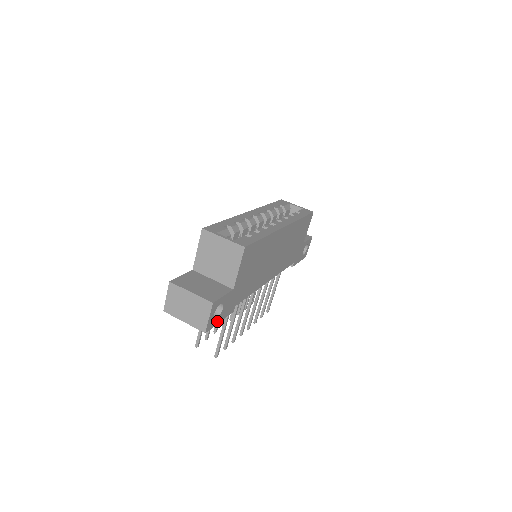
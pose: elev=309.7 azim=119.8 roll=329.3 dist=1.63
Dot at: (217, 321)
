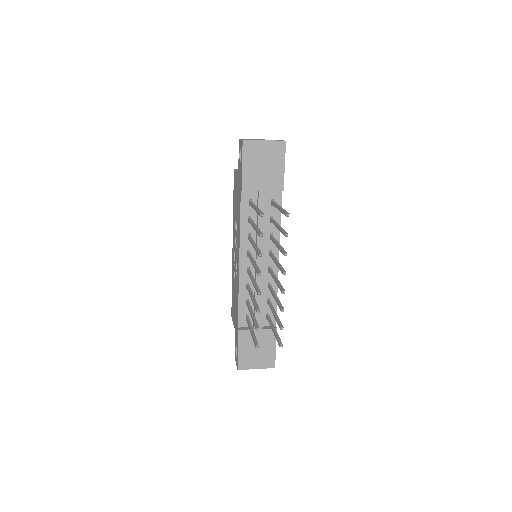
Dot at: (284, 160)
